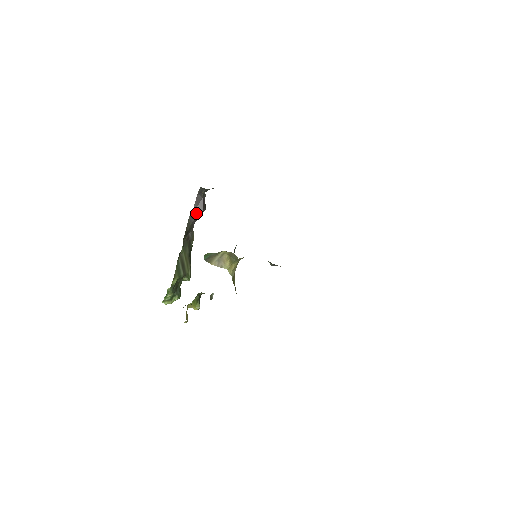
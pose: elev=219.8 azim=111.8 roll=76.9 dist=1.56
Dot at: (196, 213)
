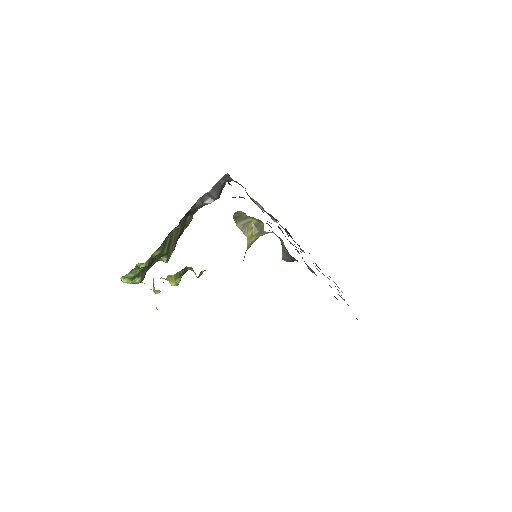
Dot at: (208, 198)
